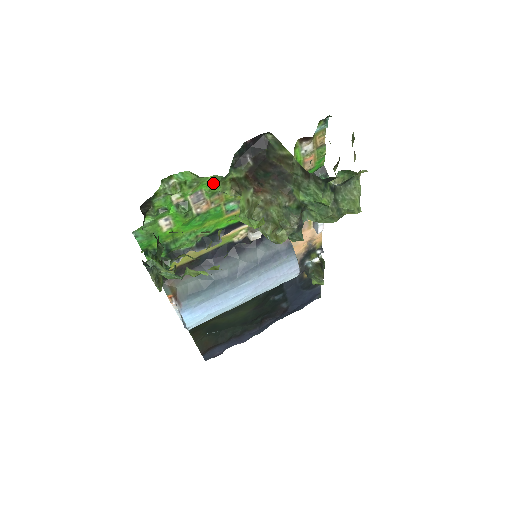
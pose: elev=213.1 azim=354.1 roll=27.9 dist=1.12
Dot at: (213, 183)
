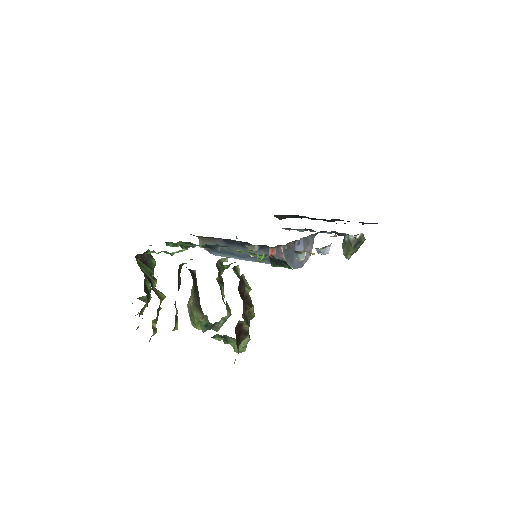
Dot at: occluded
